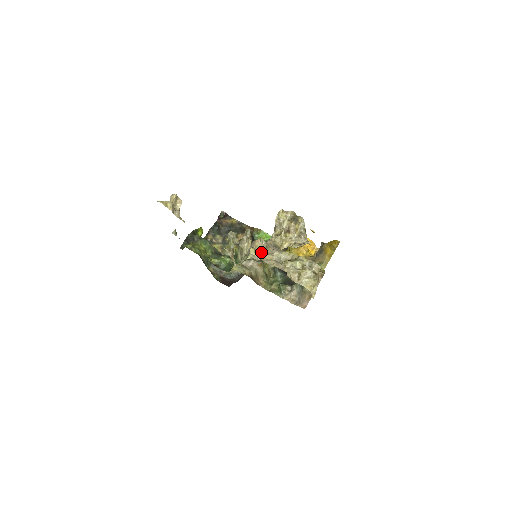
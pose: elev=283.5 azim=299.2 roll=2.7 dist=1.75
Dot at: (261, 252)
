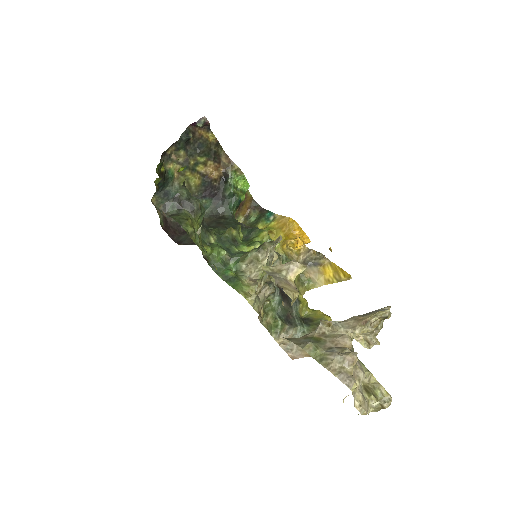
Dot at: occluded
